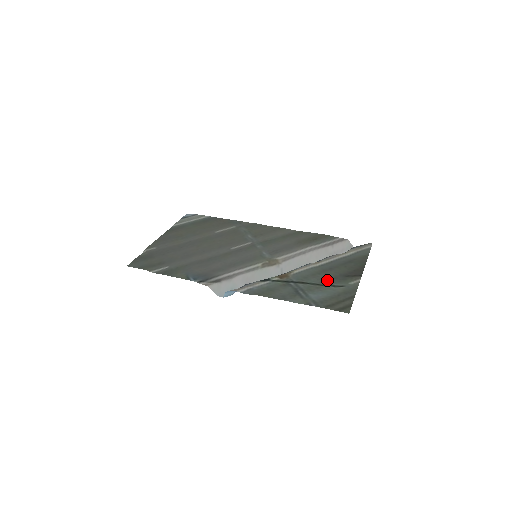
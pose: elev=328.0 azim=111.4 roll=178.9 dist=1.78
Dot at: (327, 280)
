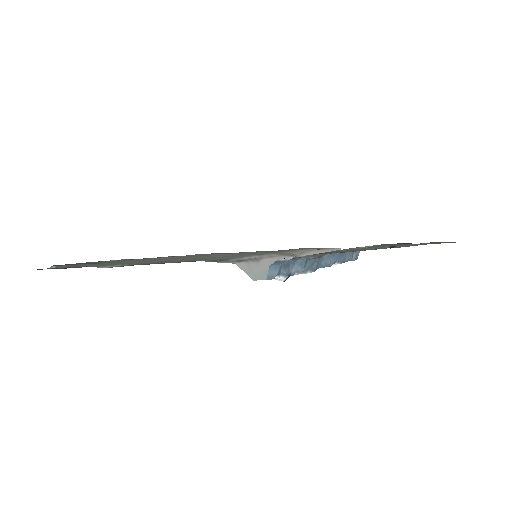
Dot at: occluded
